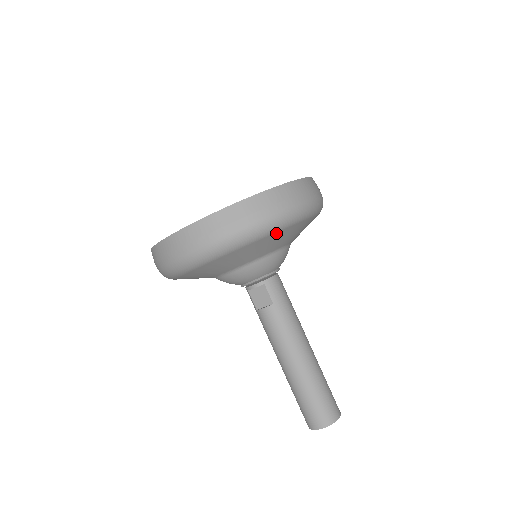
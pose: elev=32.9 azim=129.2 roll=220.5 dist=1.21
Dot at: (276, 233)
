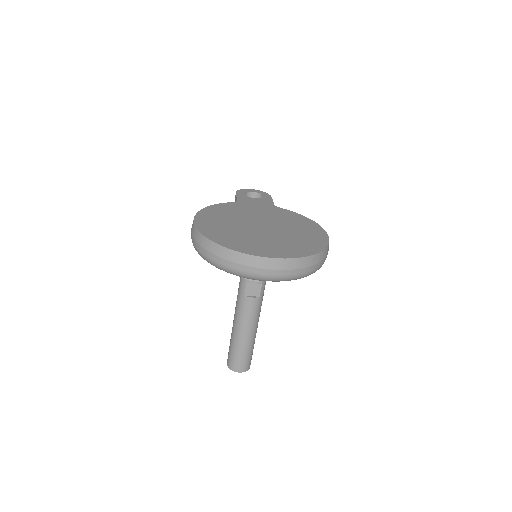
Dot at: occluded
